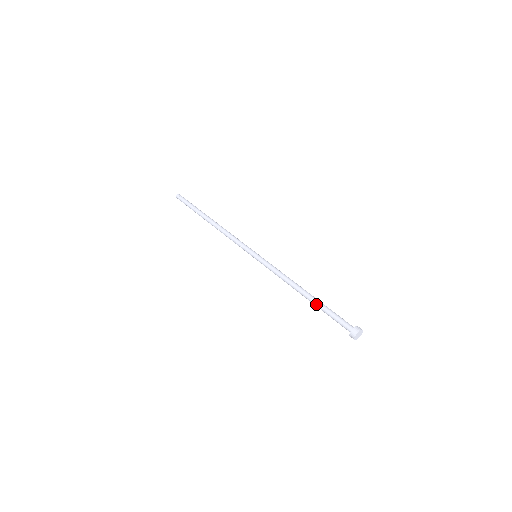
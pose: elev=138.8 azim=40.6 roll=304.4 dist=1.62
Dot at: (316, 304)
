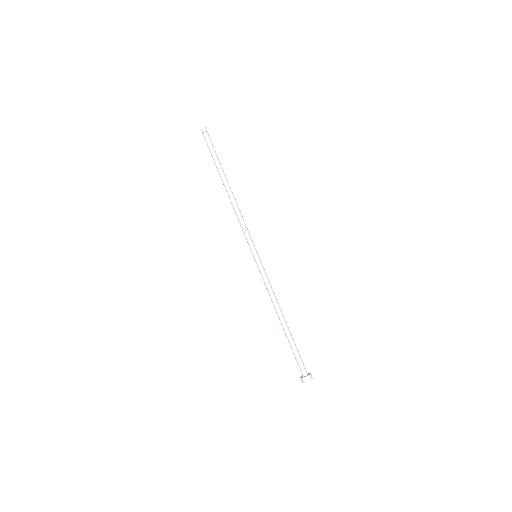
Dot at: (287, 337)
